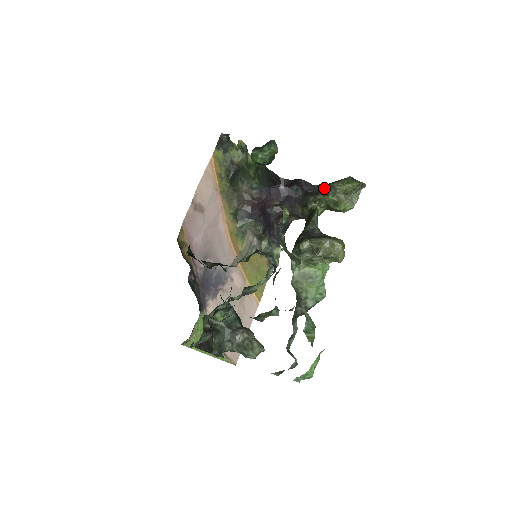
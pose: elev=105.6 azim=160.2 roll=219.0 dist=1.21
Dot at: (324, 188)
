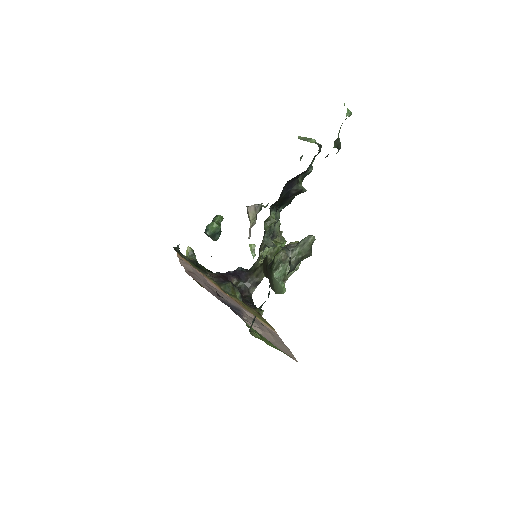
Dot at: (260, 246)
